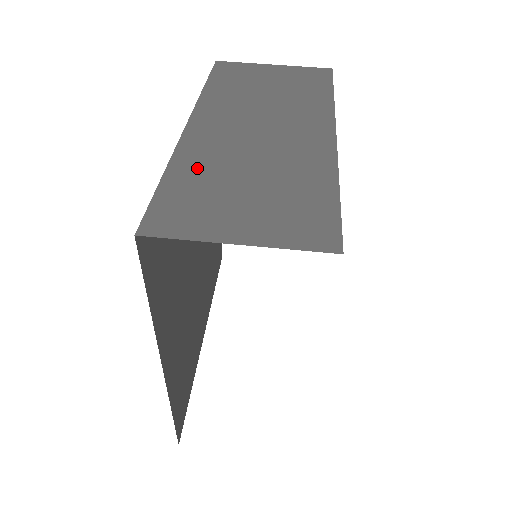
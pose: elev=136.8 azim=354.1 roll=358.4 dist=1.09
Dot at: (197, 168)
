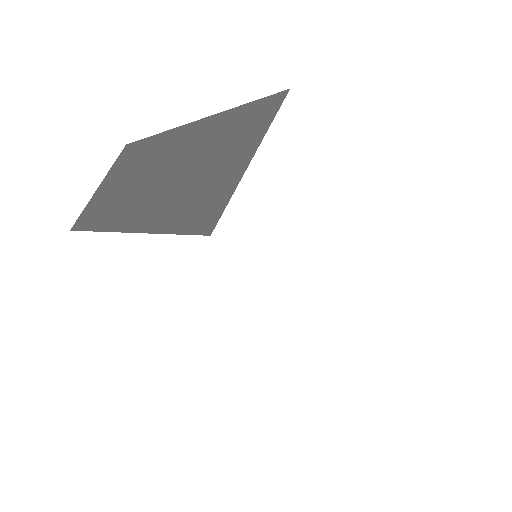
Dot at: (168, 210)
